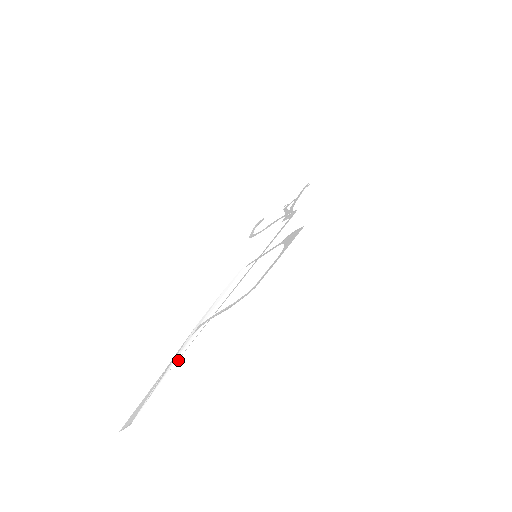
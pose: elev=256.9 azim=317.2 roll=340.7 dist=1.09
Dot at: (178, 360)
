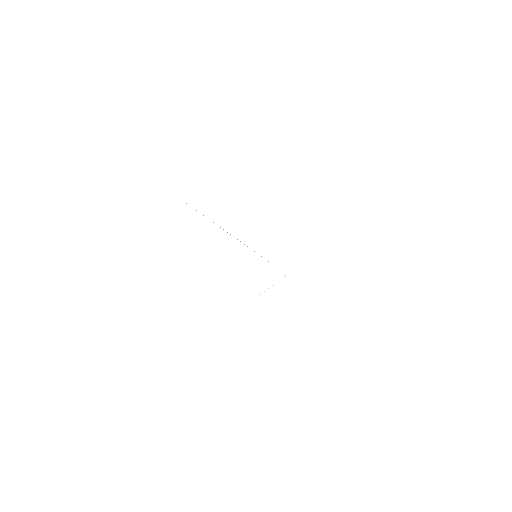
Dot at: occluded
